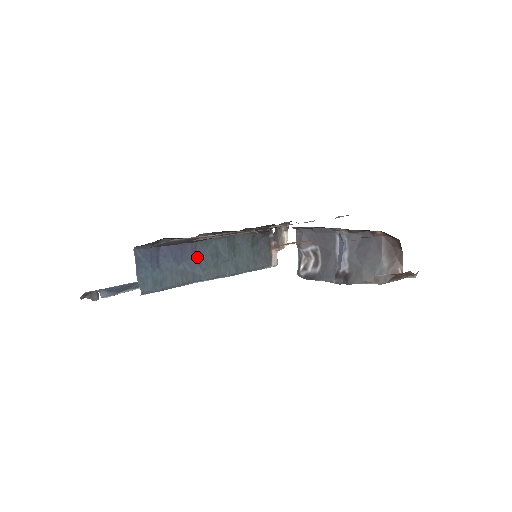
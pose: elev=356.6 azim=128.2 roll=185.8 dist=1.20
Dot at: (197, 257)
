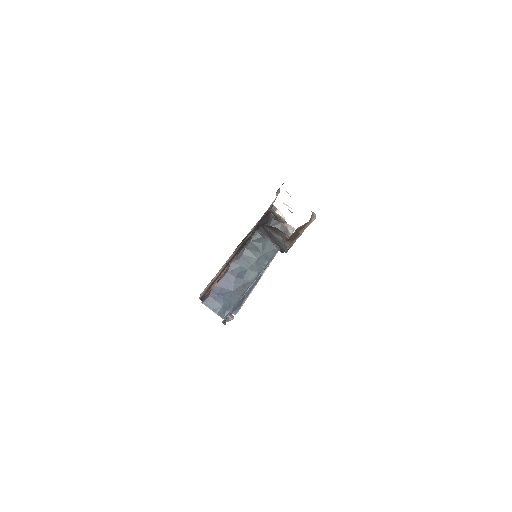
Dot at: (238, 275)
